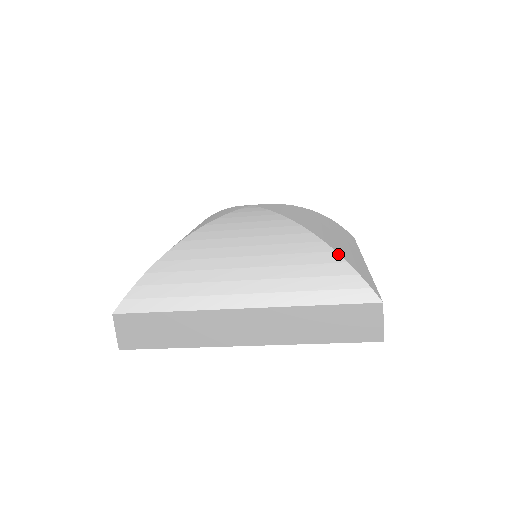
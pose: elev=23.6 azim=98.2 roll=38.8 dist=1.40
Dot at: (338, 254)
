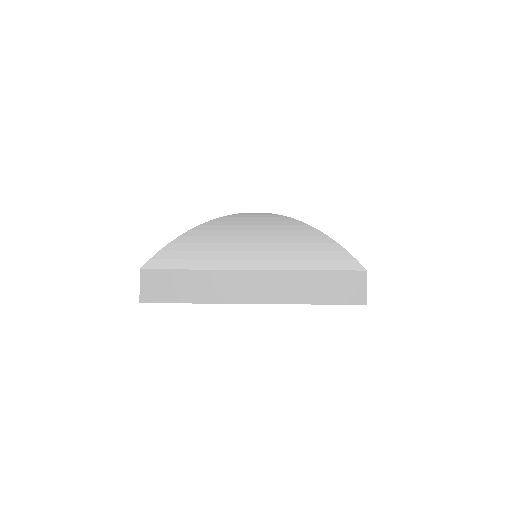
Dot at: (330, 238)
